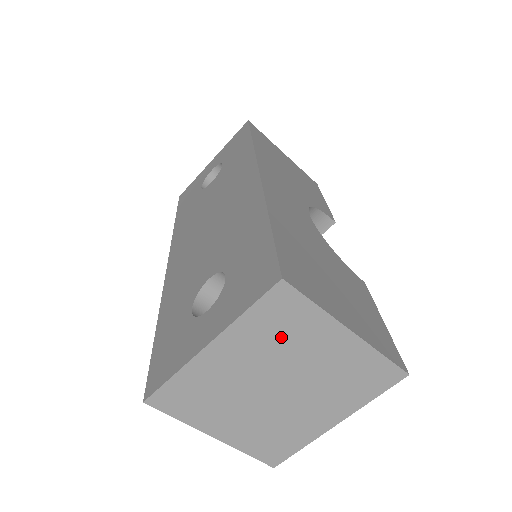
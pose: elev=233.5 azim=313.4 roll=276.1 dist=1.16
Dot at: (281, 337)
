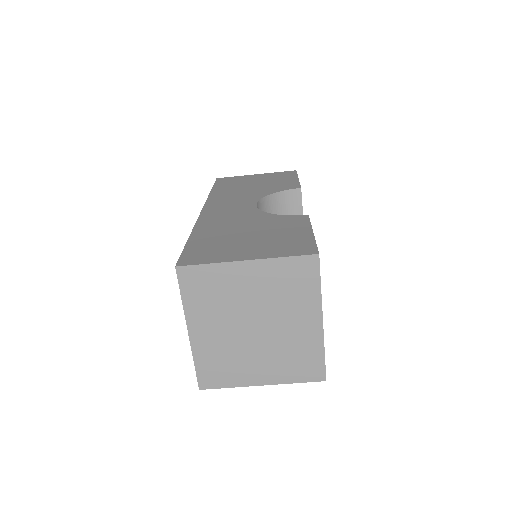
Dot at: (216, 296)
